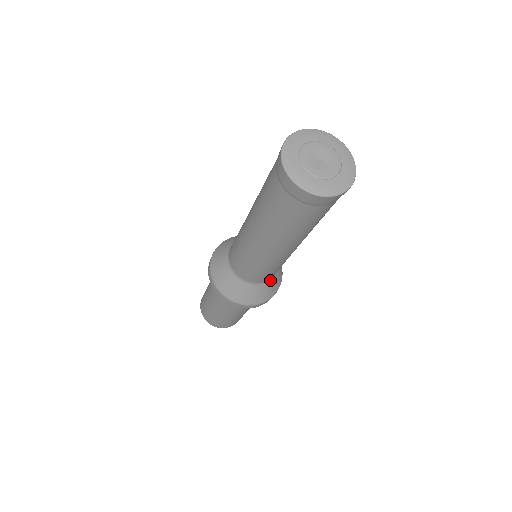
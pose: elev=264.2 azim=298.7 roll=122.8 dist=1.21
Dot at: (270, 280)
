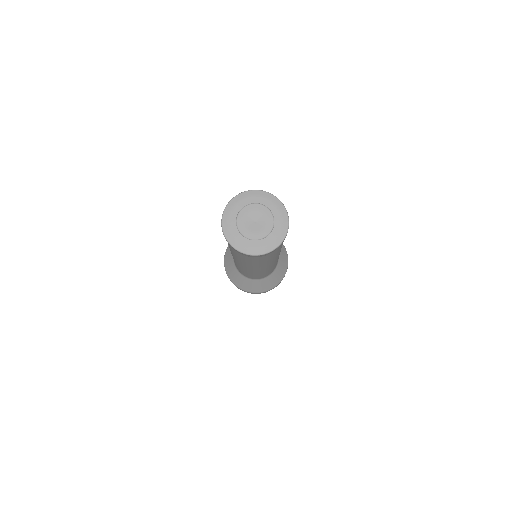
Dot at: (276, 268)
